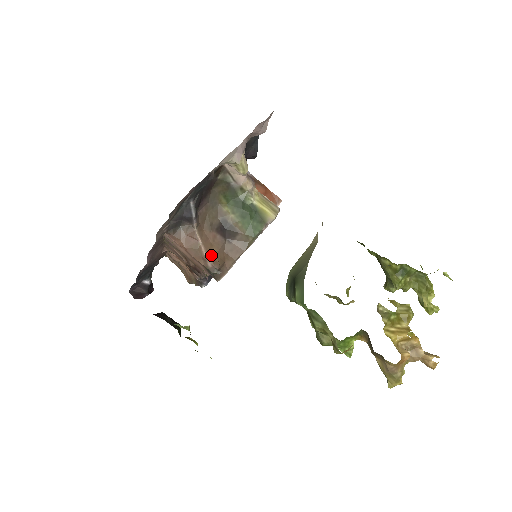
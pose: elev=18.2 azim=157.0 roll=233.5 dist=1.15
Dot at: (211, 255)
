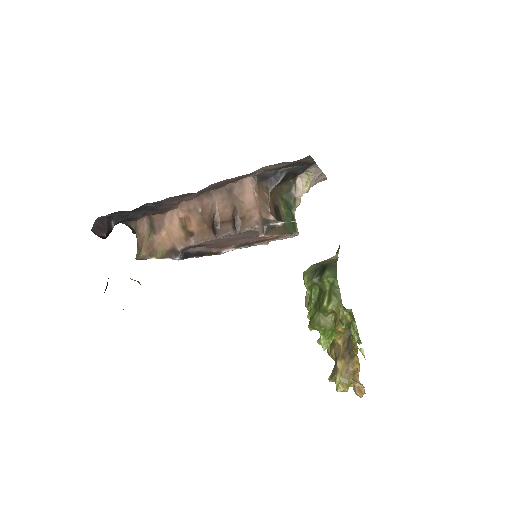
Dot at: (272, 215)
